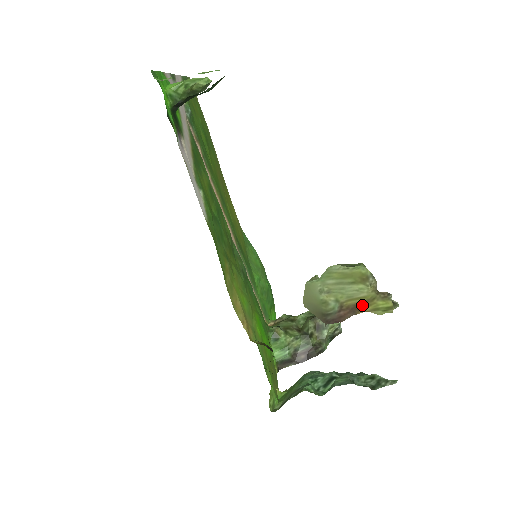
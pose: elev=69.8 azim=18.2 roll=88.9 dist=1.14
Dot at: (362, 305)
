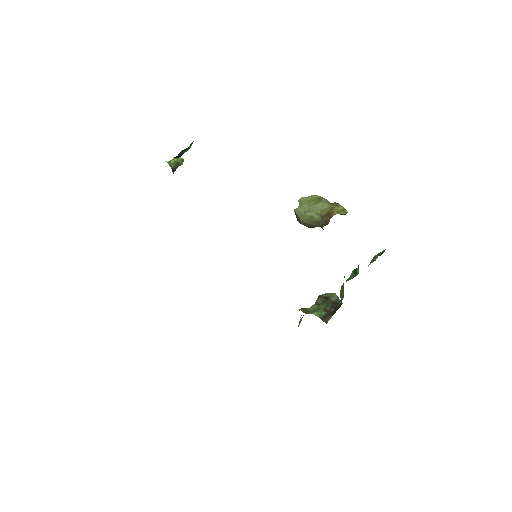
Dot at: (330, 212)
